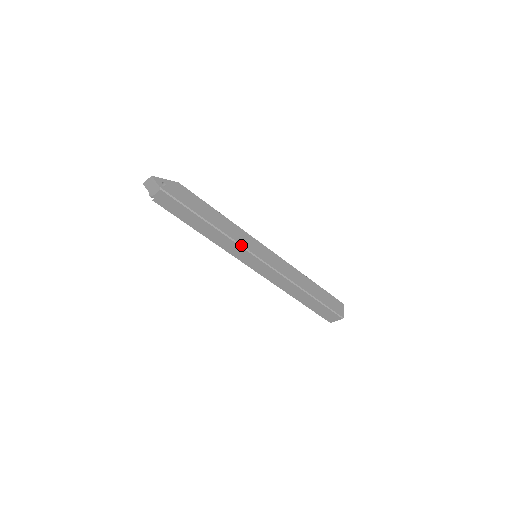
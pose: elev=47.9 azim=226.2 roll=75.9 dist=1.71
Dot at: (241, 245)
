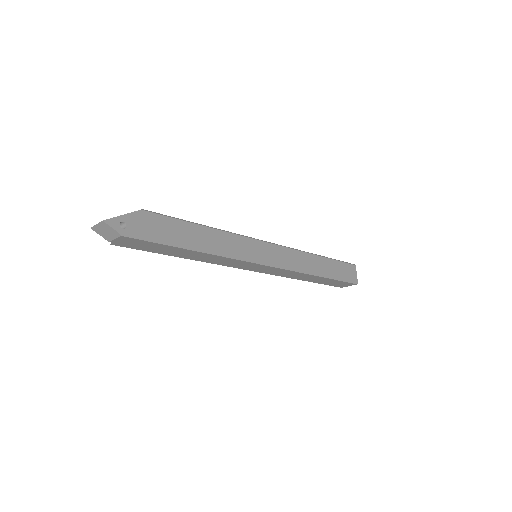
Dot at: (240, 258)
